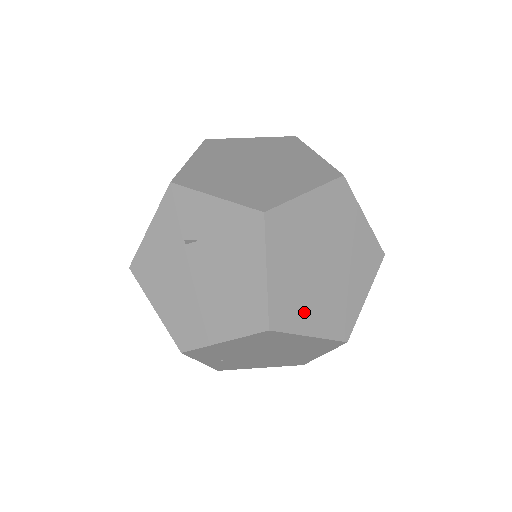
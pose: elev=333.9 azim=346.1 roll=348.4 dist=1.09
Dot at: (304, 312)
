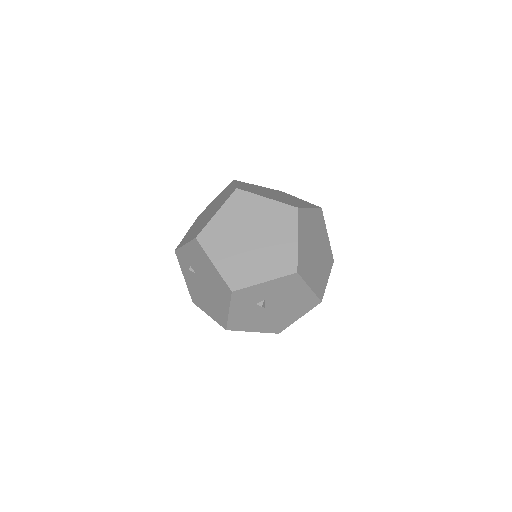
Dot at: (322, 278)
